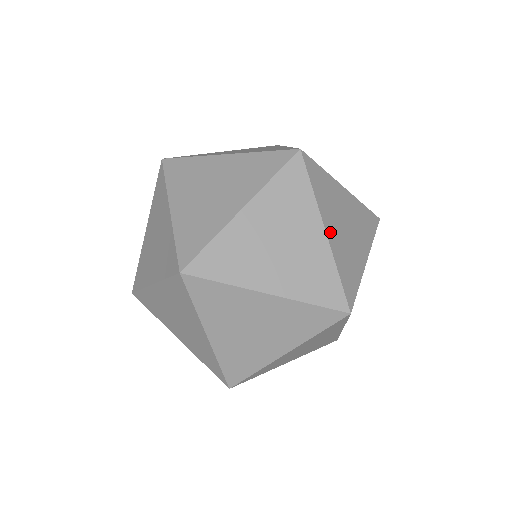
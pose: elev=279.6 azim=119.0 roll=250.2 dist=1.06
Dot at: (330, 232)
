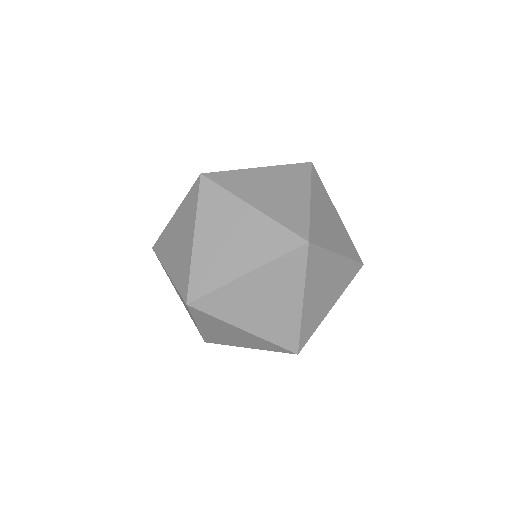
Dot at: (307, 301)
